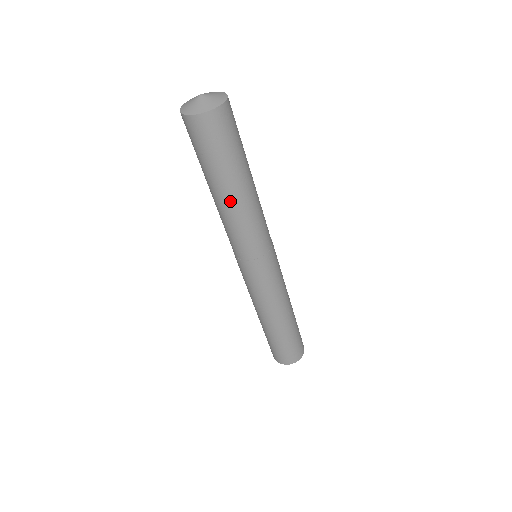
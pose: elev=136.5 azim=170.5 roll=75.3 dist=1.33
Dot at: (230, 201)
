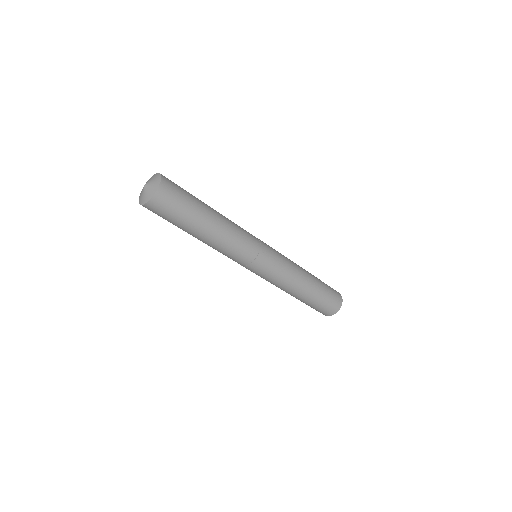
Dot at: (215, 227)
